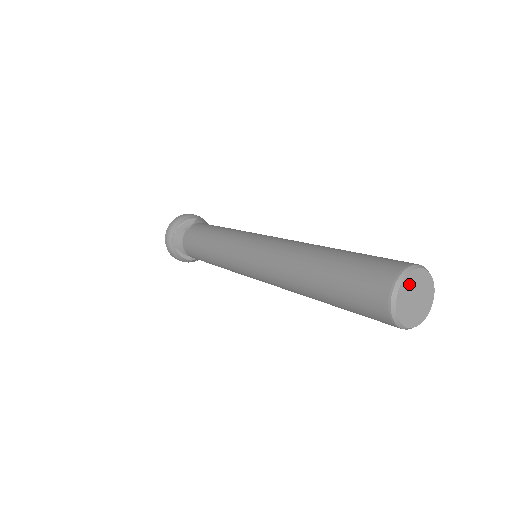
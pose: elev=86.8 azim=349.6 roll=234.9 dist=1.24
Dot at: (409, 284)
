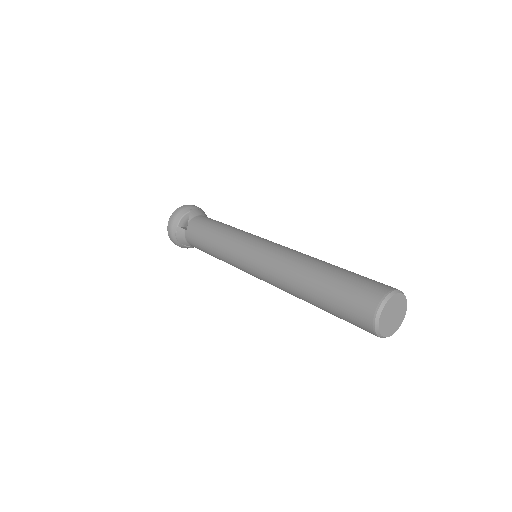
Dot at: (386, 312)
